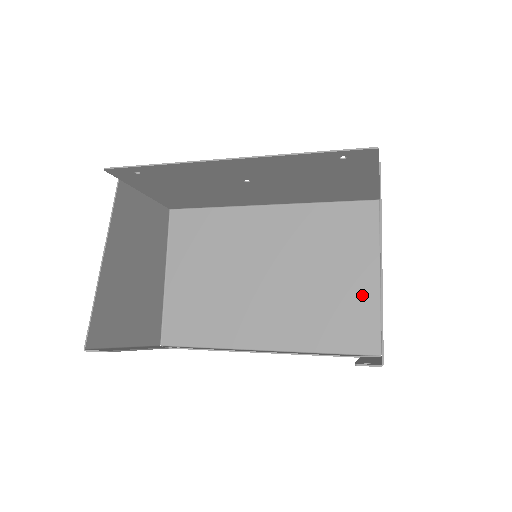
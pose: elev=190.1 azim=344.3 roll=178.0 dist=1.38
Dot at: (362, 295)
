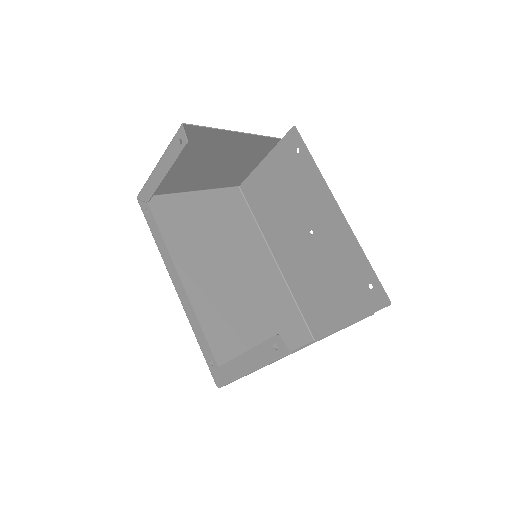
Dot at: occluded
